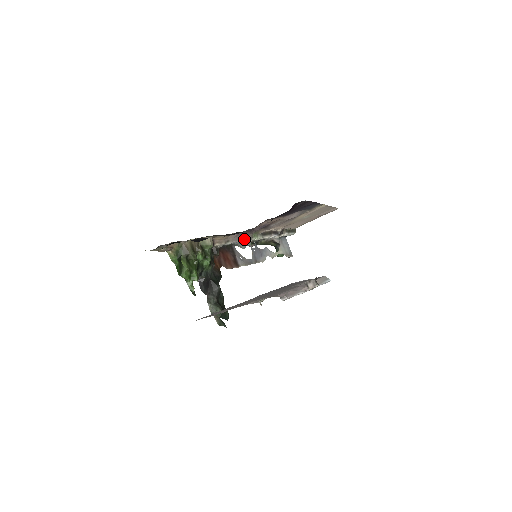
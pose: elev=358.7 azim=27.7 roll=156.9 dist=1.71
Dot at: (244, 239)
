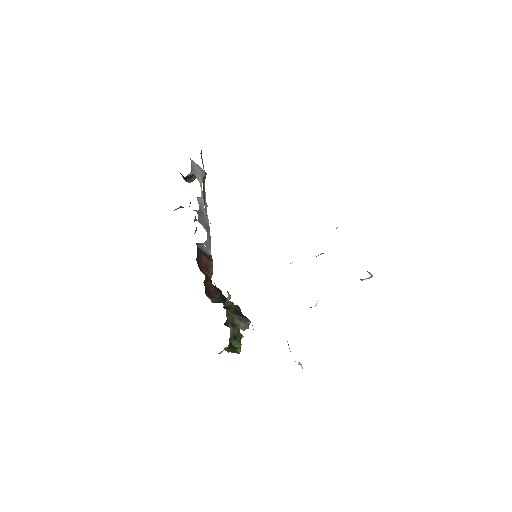
Dot at: occluded
